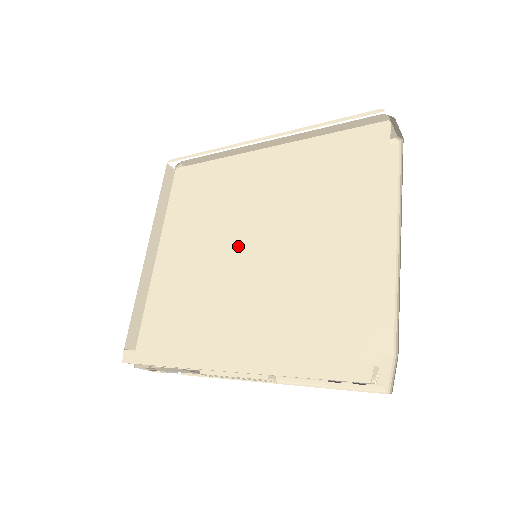
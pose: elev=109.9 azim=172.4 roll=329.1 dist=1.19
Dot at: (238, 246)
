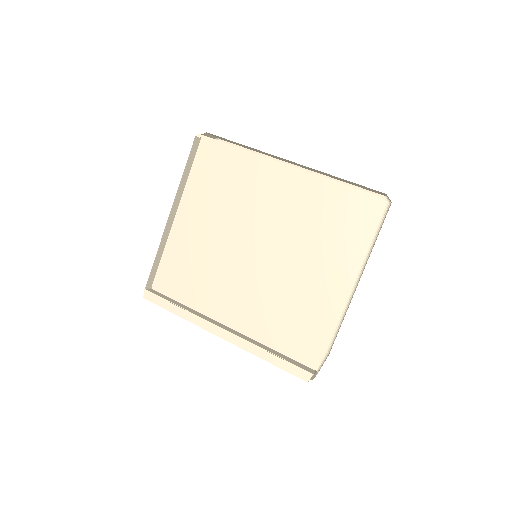
Dot at: (244, 244)
